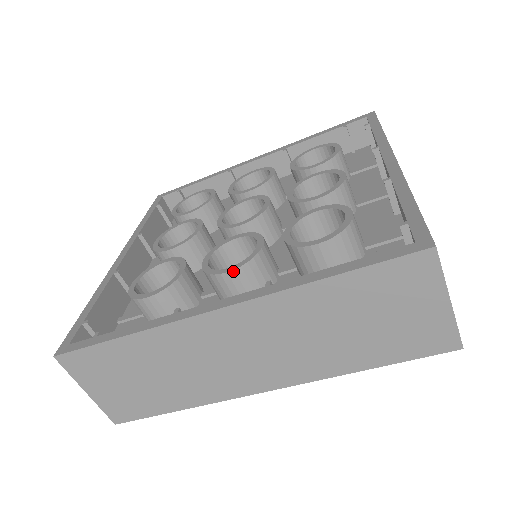
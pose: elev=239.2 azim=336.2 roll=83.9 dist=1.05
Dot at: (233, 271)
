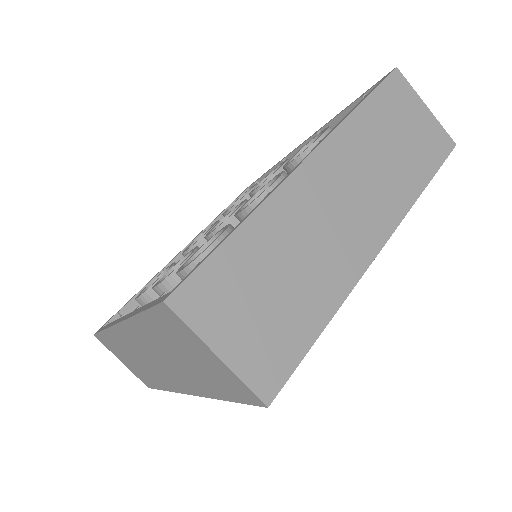
Dot at: (279, 179)
